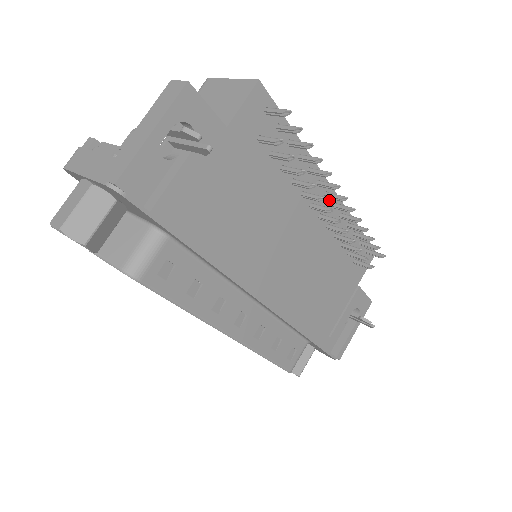
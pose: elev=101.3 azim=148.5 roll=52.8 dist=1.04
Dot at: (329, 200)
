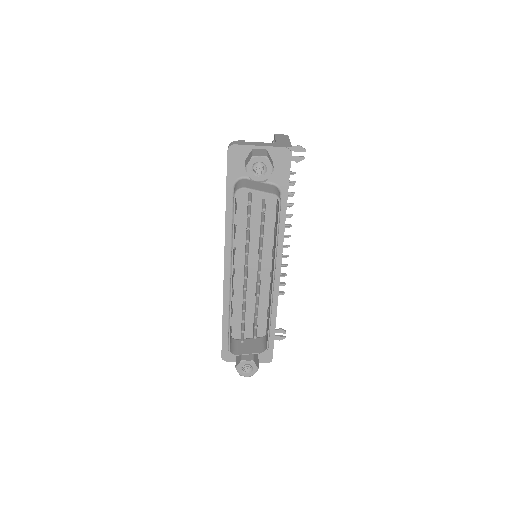
Dot at: occluded
